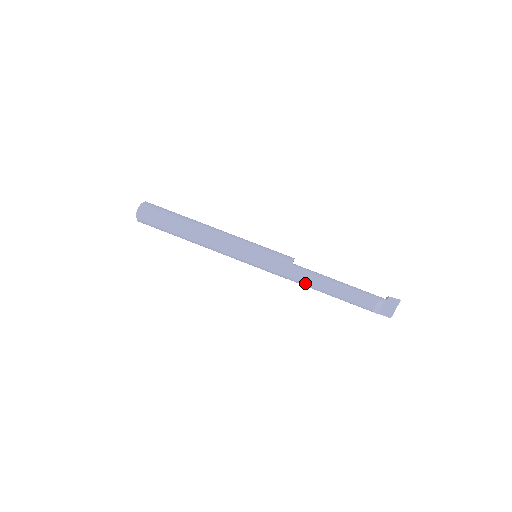
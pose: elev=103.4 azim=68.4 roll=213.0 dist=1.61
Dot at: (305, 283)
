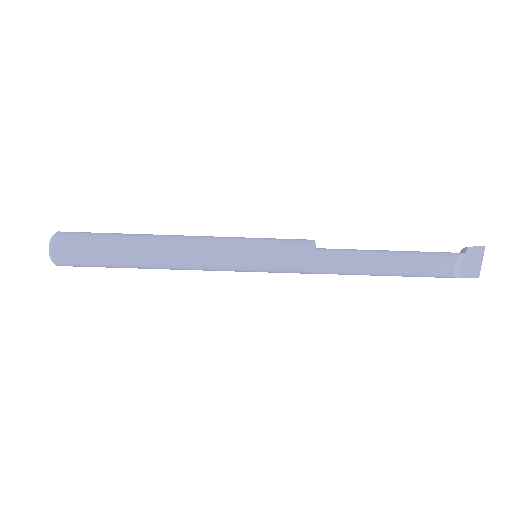
Dot at: (343, 270)
